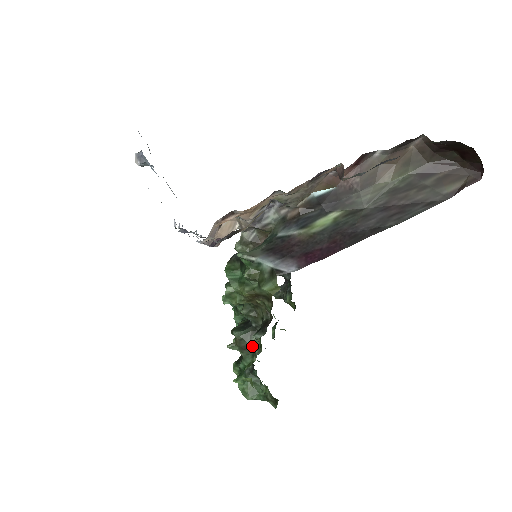
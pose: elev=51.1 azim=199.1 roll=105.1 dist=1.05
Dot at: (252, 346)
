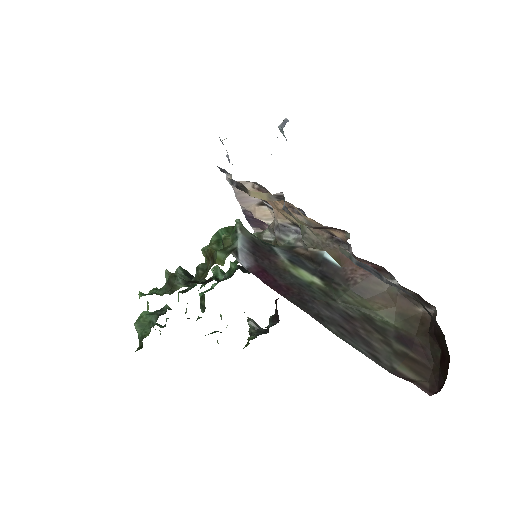
Dot at: (173, 287)
